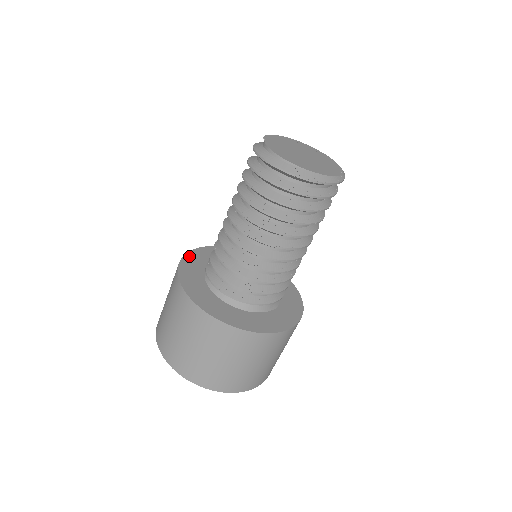
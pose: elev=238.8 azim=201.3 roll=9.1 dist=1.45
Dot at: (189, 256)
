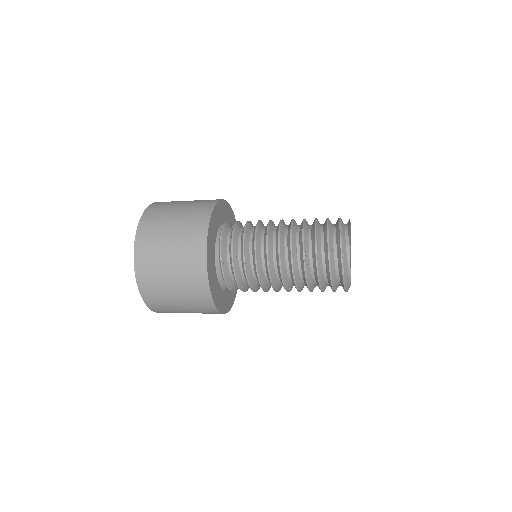
Dot at: (210, 229)
